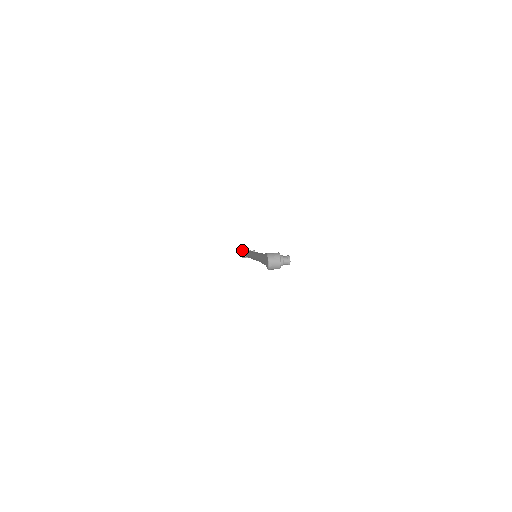
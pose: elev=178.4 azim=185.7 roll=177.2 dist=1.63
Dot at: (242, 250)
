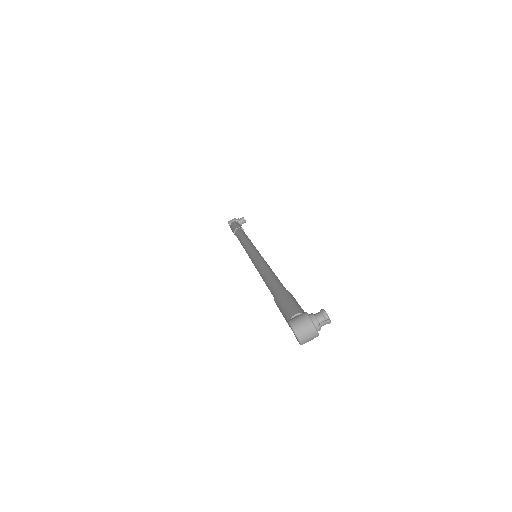
Dot at: (229, 224)
